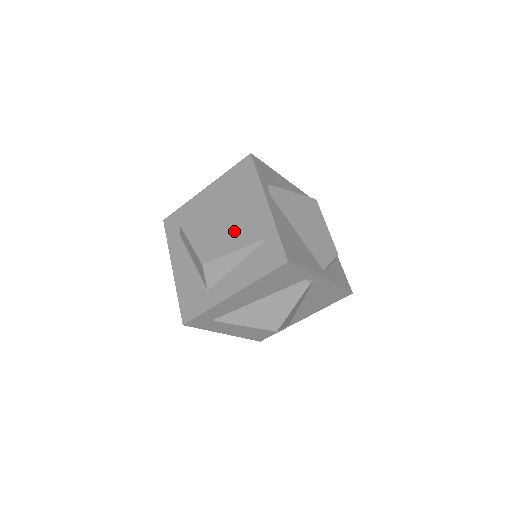
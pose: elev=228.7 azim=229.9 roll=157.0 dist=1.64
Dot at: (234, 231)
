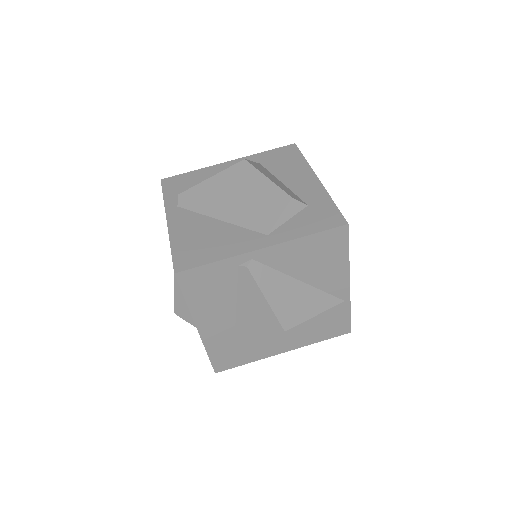
Dot at: occluded
